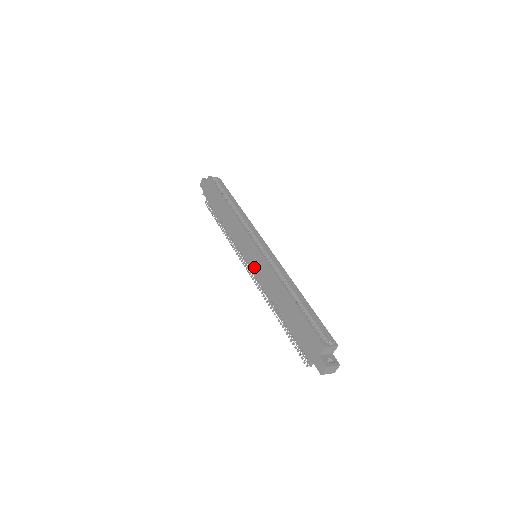
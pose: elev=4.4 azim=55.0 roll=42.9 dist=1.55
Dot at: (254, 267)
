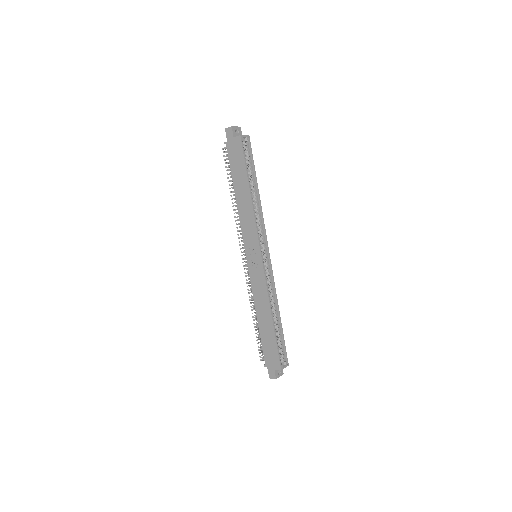
Dot at: (252, 270)
